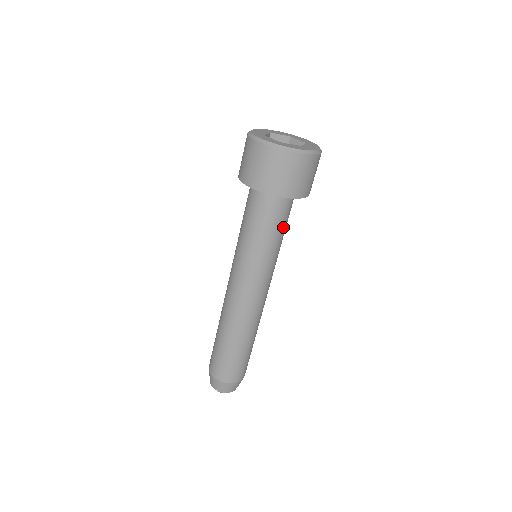
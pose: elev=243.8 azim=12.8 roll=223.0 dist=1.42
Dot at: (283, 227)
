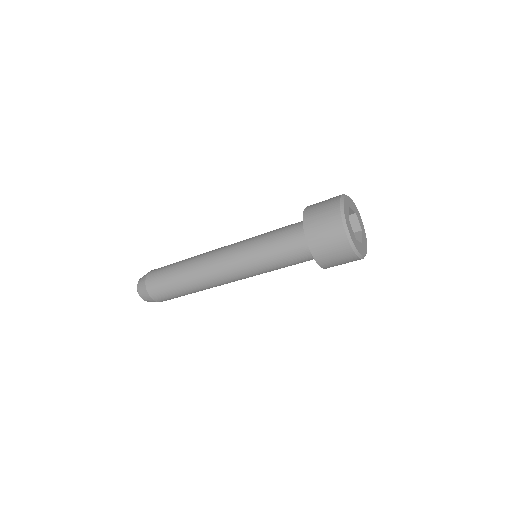
Dot at: (288, 262)
